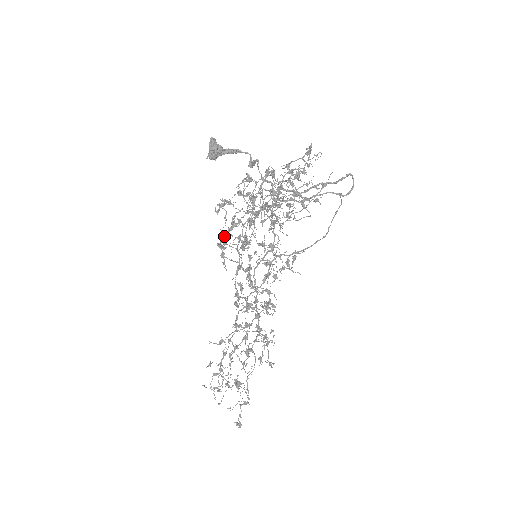
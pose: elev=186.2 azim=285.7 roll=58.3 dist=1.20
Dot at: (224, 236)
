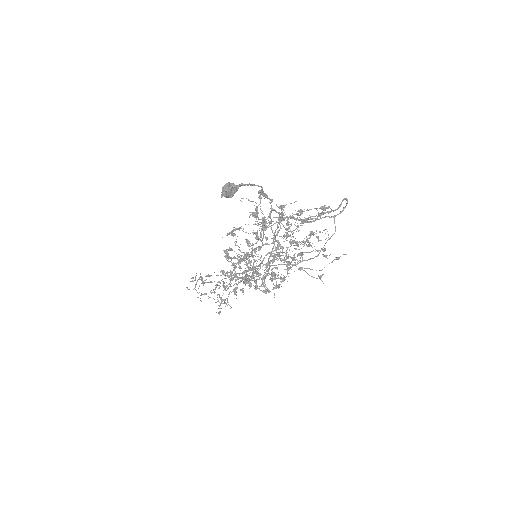
Dot at: (240, 266)
